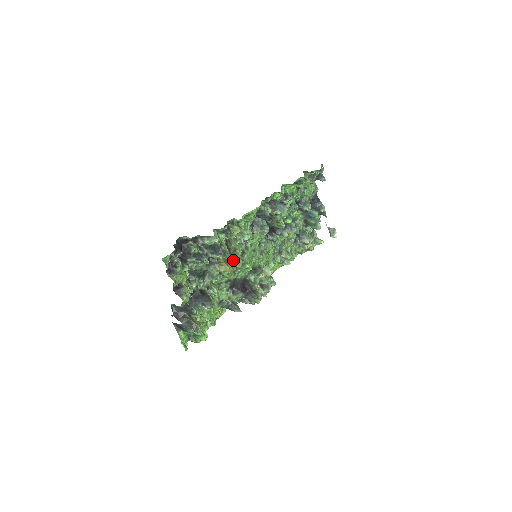
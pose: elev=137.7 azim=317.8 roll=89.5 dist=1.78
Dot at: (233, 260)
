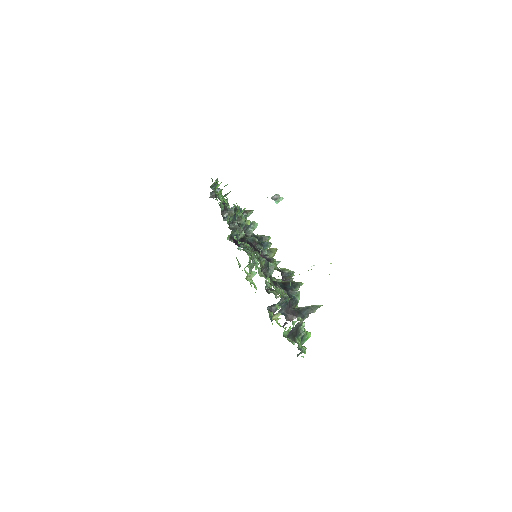
Dot at: occluded
